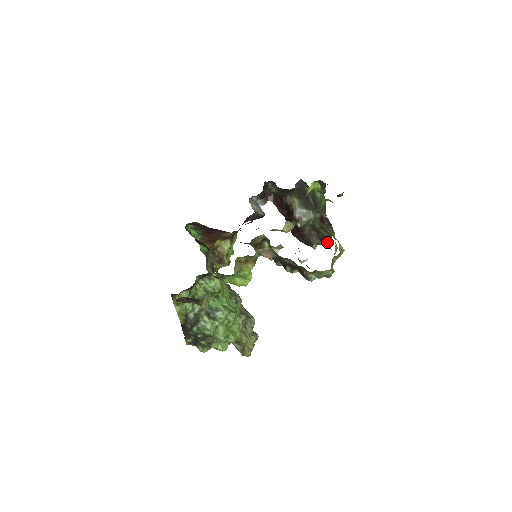
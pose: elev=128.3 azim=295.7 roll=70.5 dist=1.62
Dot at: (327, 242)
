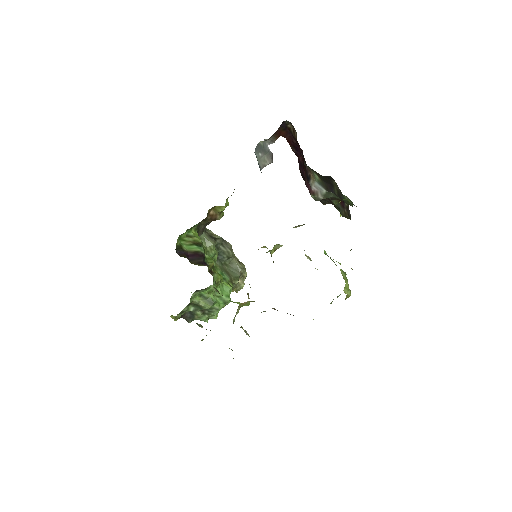
Dot at: occluded
